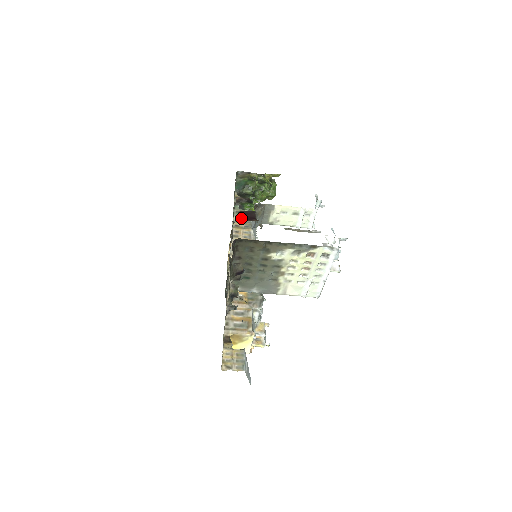
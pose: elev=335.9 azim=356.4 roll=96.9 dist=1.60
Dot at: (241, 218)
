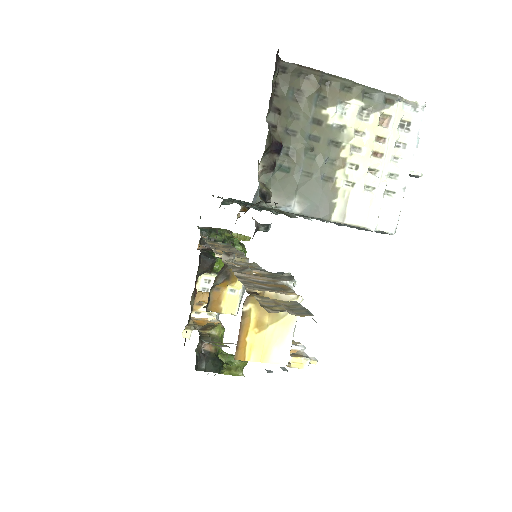
Dot at: occluded
